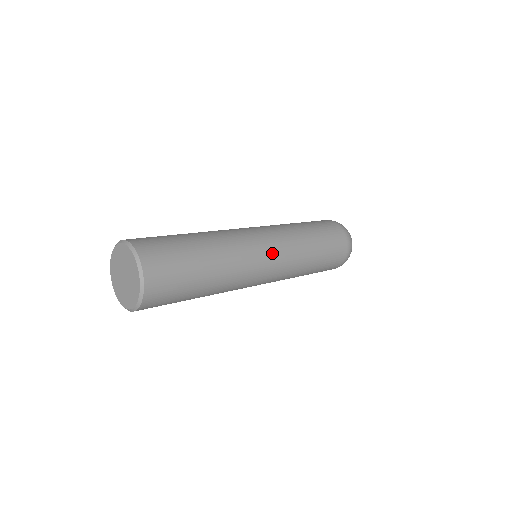
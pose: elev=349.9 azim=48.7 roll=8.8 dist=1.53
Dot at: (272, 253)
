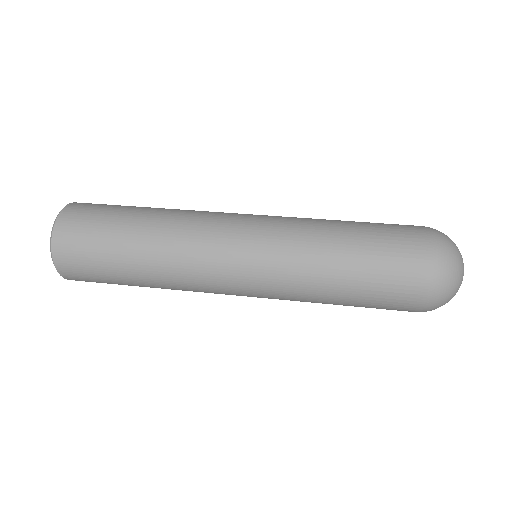
Dot at: (247, 231)
